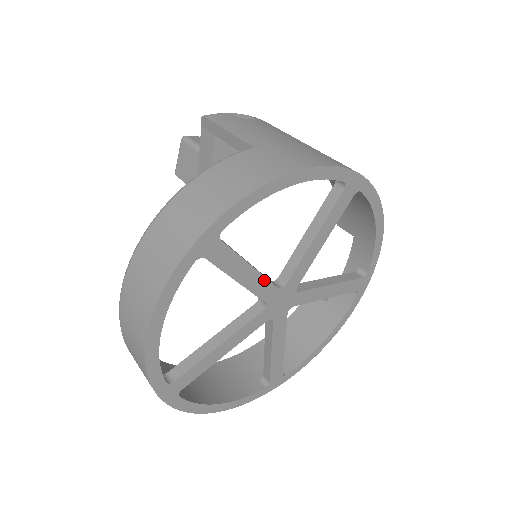
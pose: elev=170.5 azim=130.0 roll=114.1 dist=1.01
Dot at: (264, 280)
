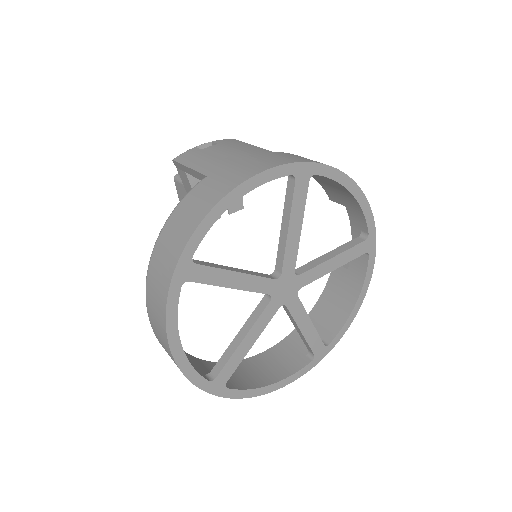
Dot at: (256, 278)
